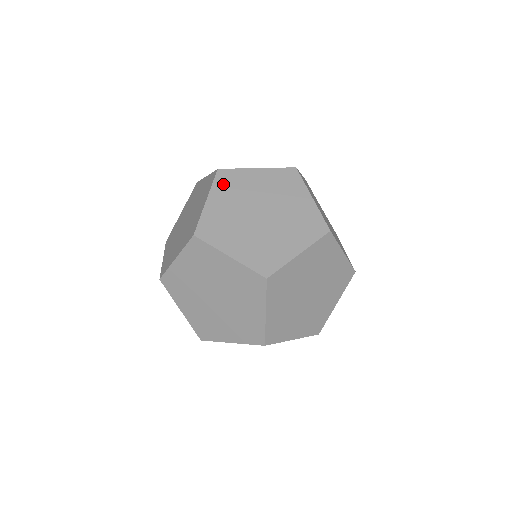
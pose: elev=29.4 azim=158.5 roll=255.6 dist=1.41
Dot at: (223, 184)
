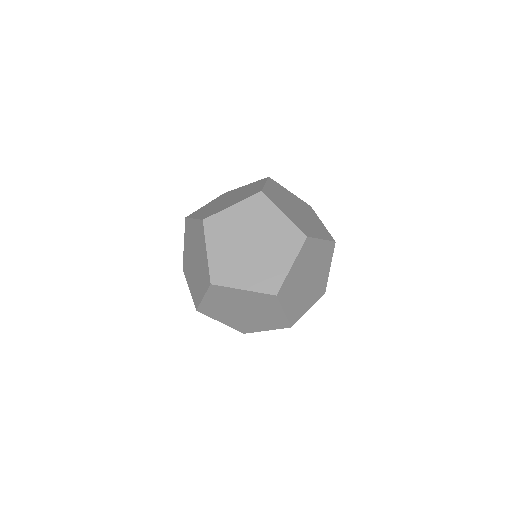
Dot at: occluded
